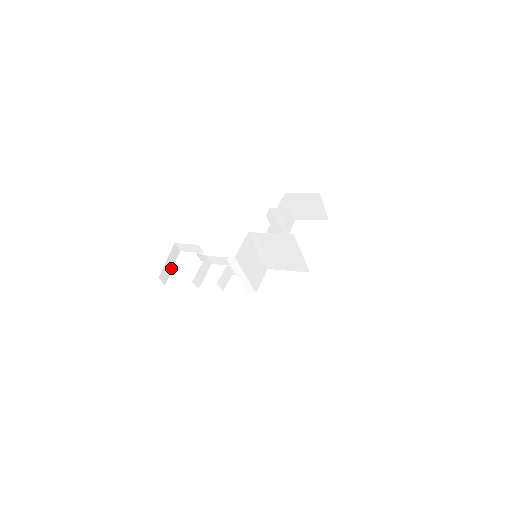
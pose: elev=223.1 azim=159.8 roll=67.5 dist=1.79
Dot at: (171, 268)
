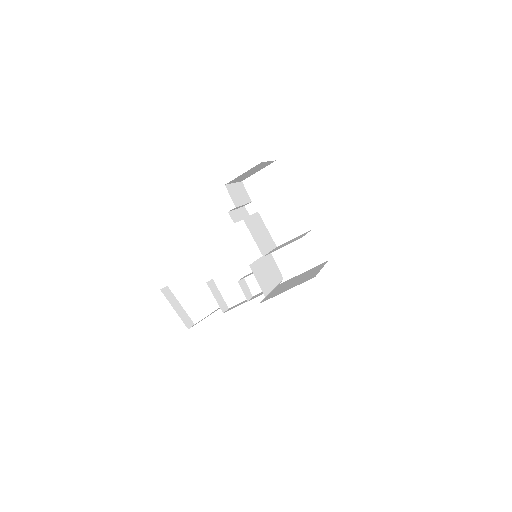
Dot at: (181, 307)
